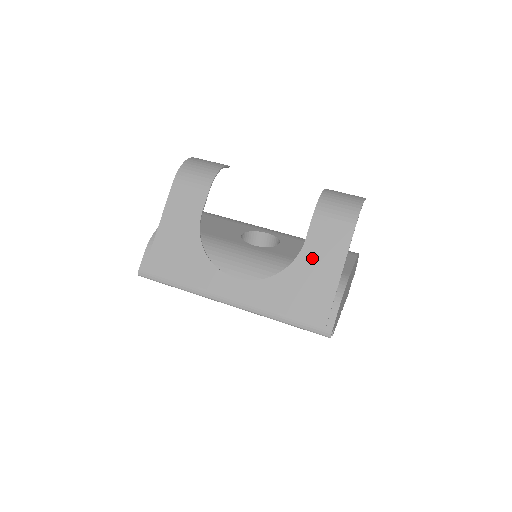
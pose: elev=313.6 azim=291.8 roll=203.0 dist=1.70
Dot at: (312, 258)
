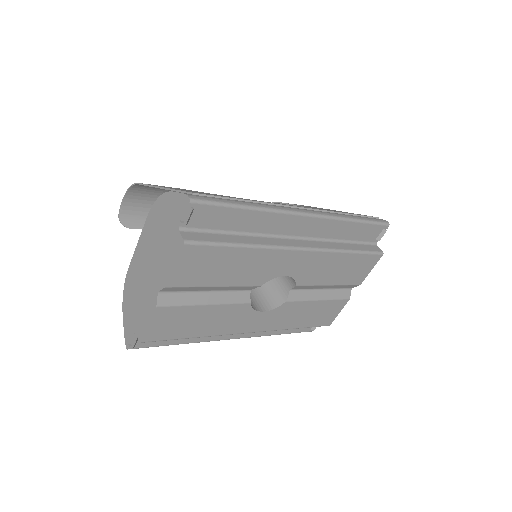
Dot at: occluded
